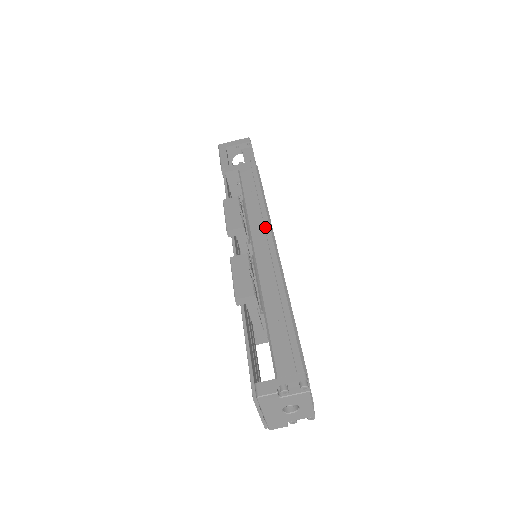
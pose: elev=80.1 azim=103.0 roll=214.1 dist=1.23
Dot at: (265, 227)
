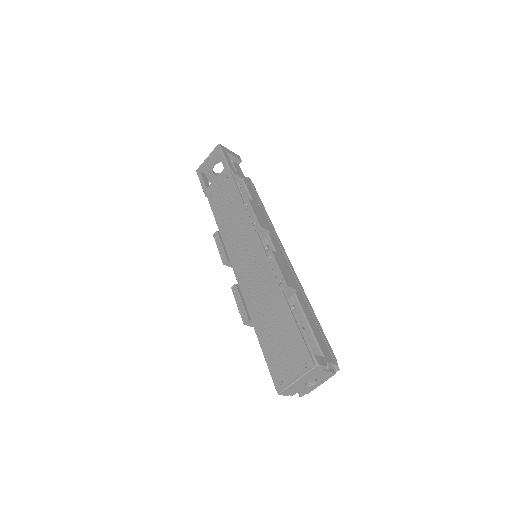
Dot at: (278, 240)
